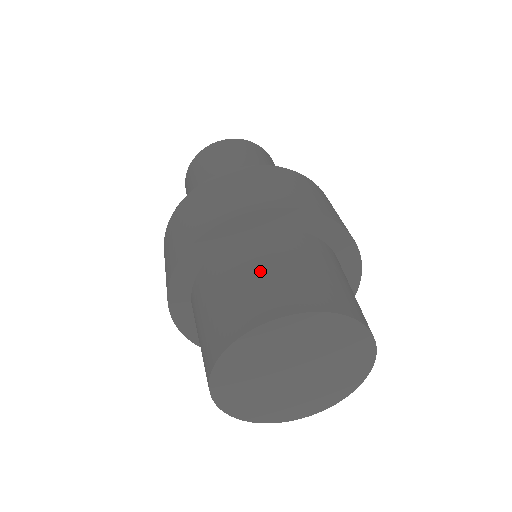
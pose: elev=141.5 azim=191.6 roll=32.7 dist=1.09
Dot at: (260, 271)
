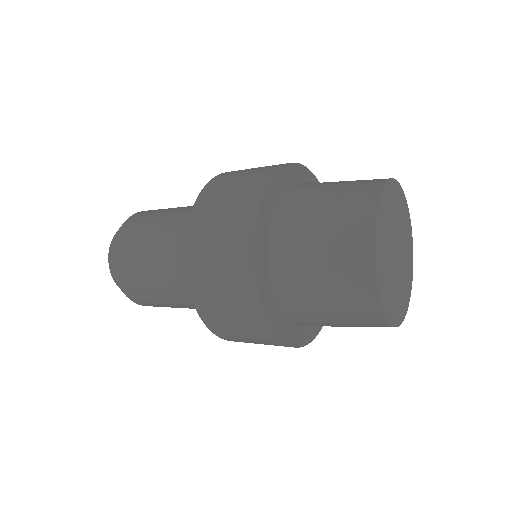
Dot at: occluded
